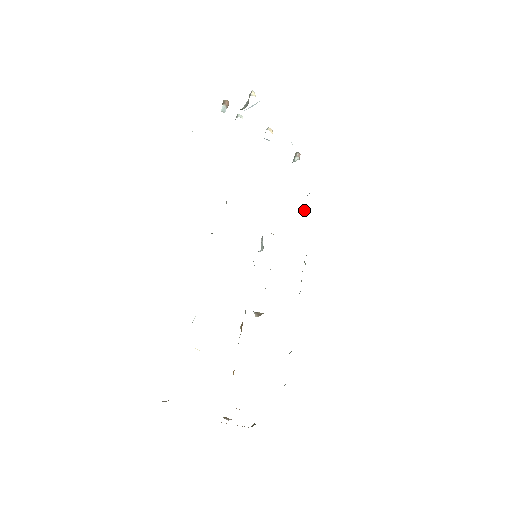
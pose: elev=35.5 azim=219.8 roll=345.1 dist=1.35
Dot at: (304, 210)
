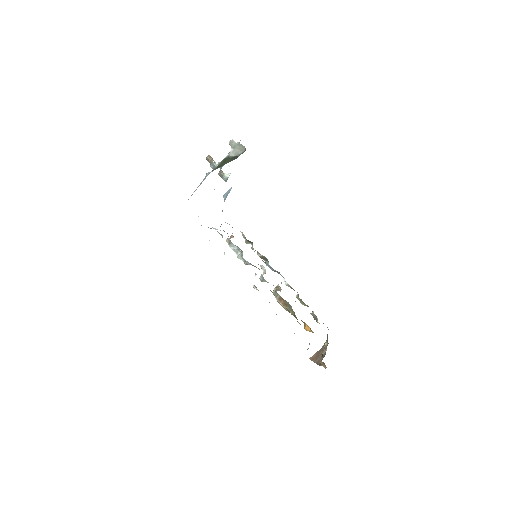
Dot at: (222, 210)
